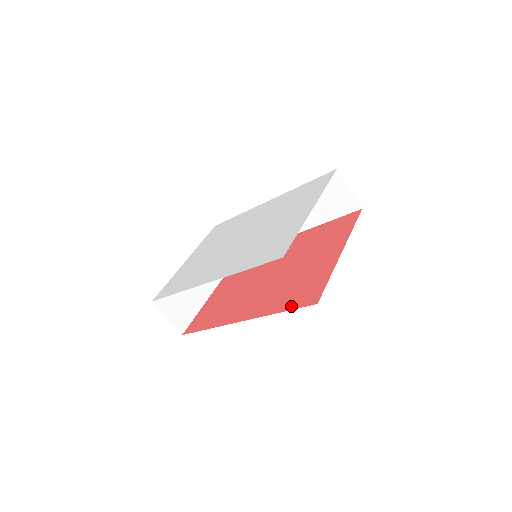
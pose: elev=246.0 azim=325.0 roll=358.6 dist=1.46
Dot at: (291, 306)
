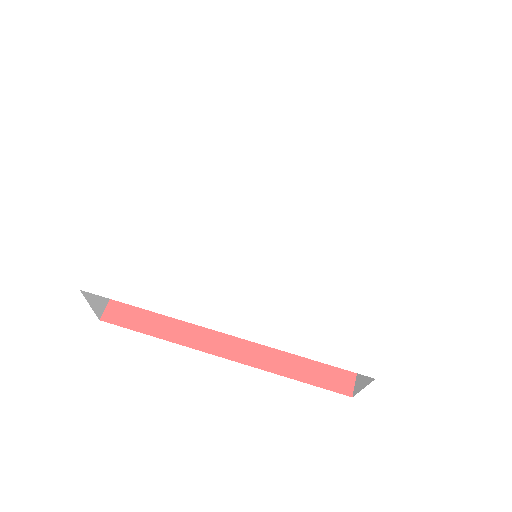
Dot at: (311, 377)
